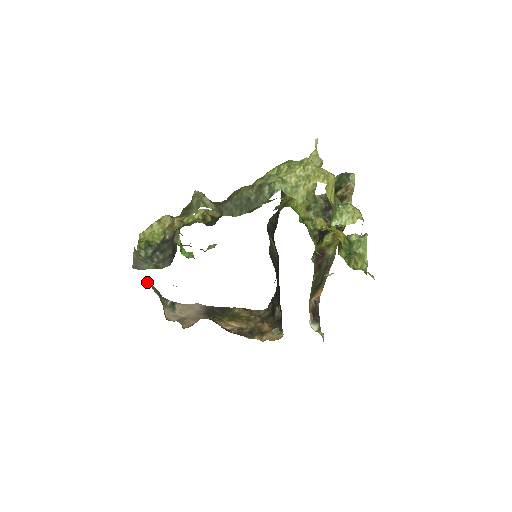
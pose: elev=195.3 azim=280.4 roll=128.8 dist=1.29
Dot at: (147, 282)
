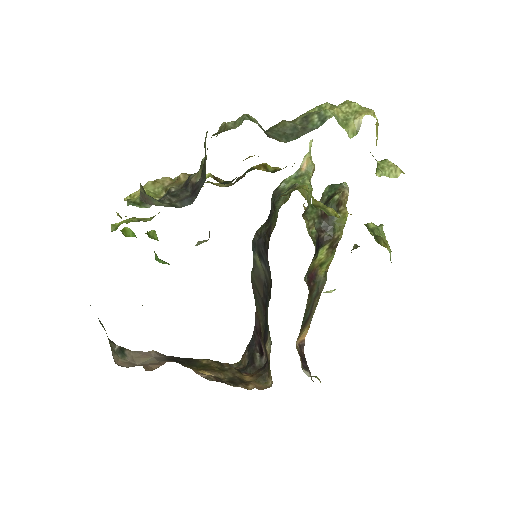
Dot at: occluded
